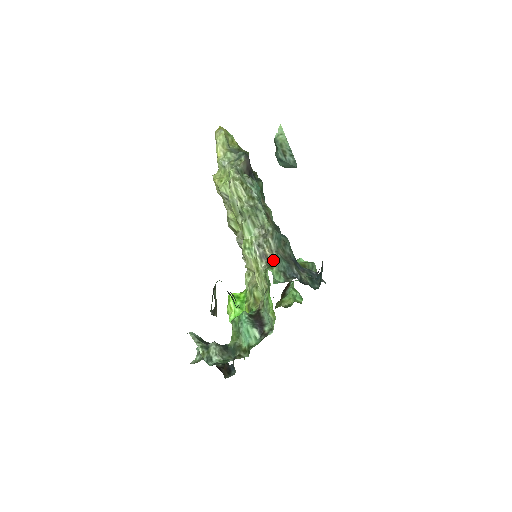
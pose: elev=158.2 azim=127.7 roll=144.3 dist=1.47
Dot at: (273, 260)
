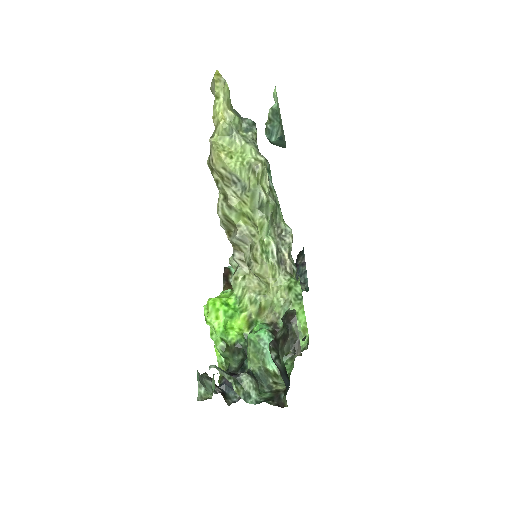
Dot at: (292, 267)
